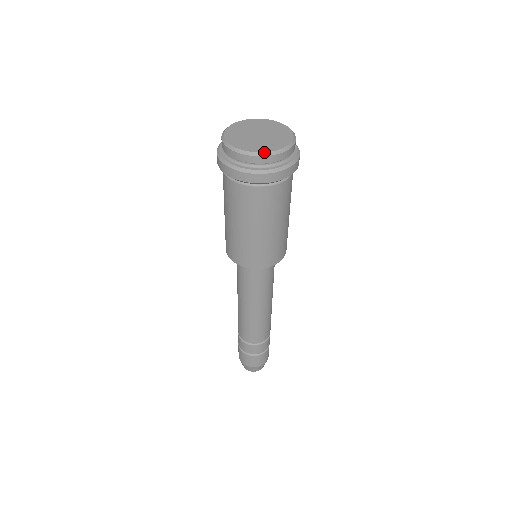
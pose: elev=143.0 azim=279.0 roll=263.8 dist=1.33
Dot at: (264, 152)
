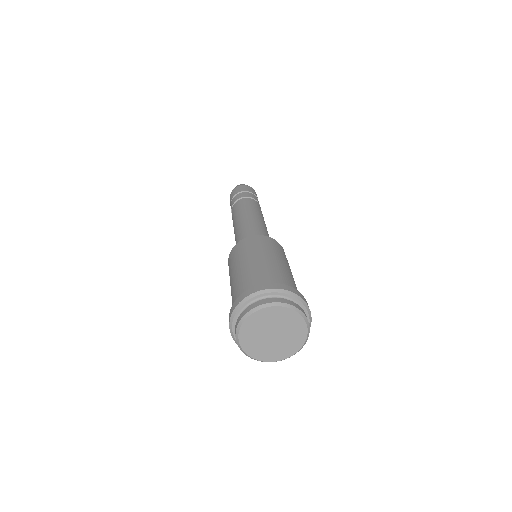
Dot at: occluded
